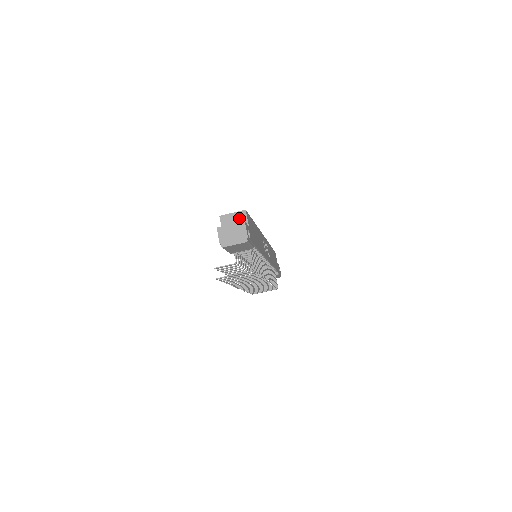
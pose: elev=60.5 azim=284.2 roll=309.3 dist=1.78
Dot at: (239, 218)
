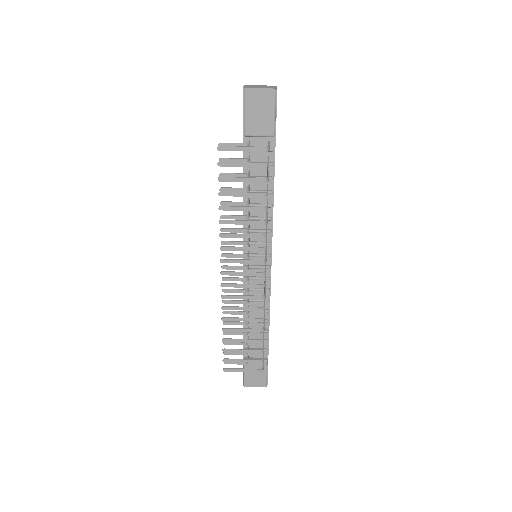
Dot at: occluded
